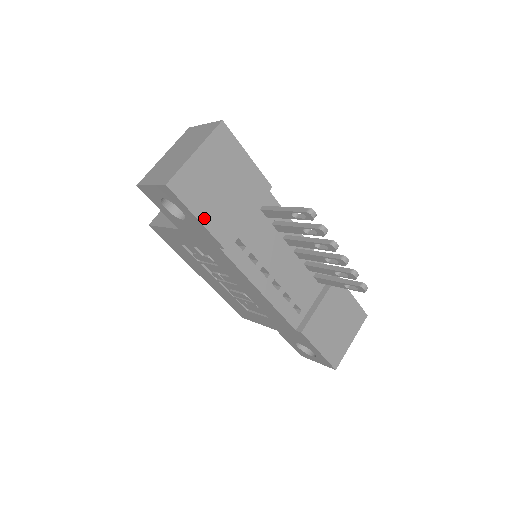
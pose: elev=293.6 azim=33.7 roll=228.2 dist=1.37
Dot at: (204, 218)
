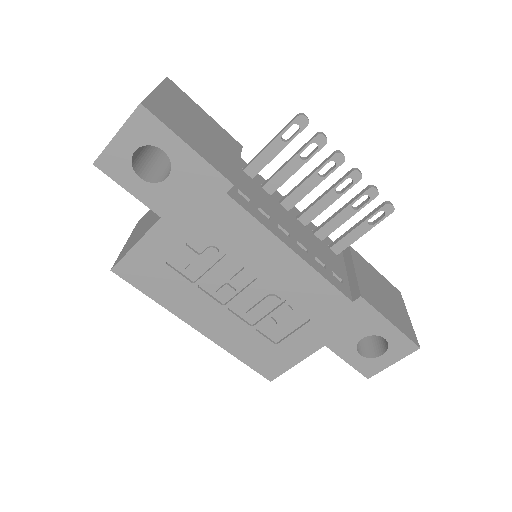
Dot at: (196, 148)
